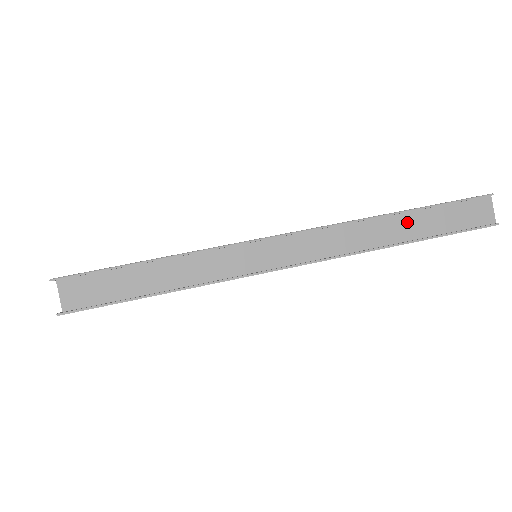
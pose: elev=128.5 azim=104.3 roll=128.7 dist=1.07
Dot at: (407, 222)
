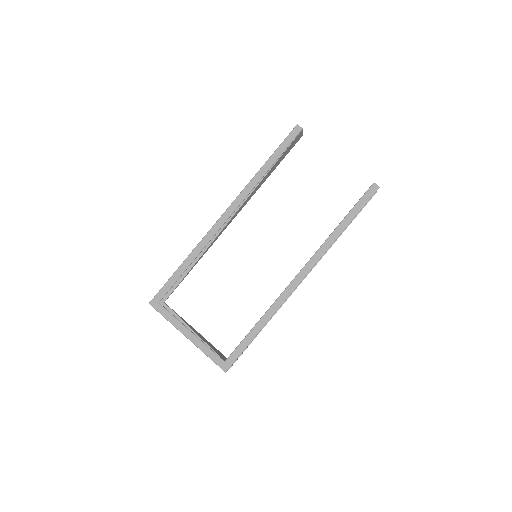
Dot at: occluded
